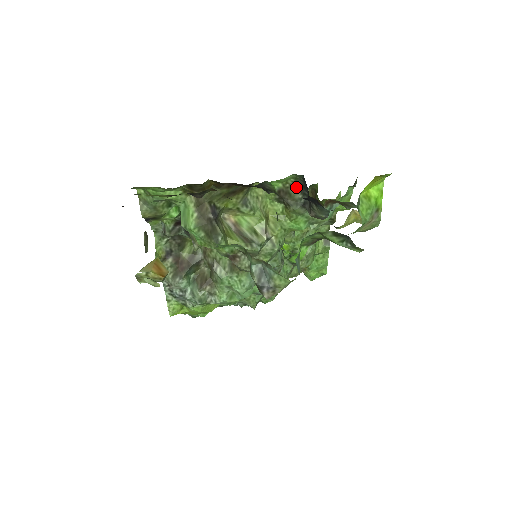
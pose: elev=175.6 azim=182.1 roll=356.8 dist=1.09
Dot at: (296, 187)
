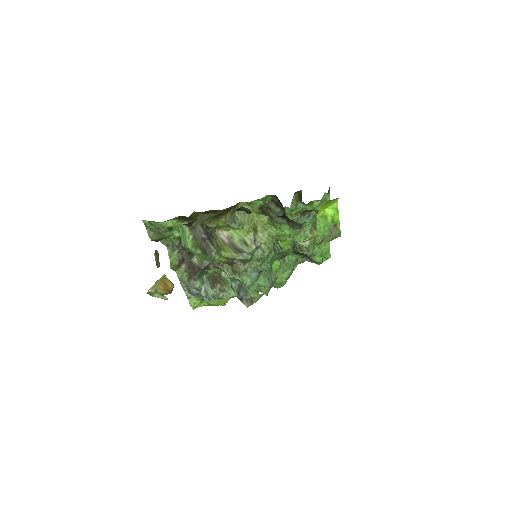
Dot at: (274, 203)
